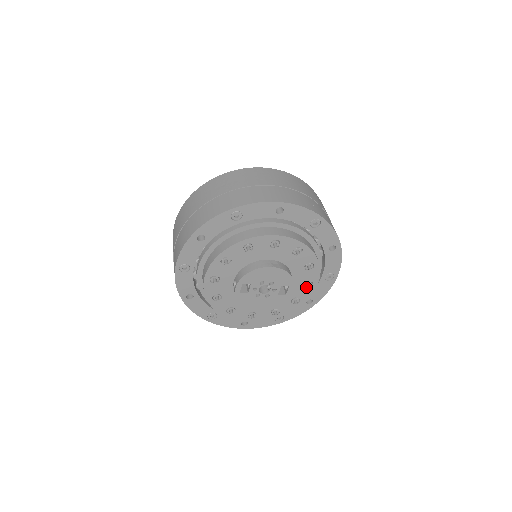
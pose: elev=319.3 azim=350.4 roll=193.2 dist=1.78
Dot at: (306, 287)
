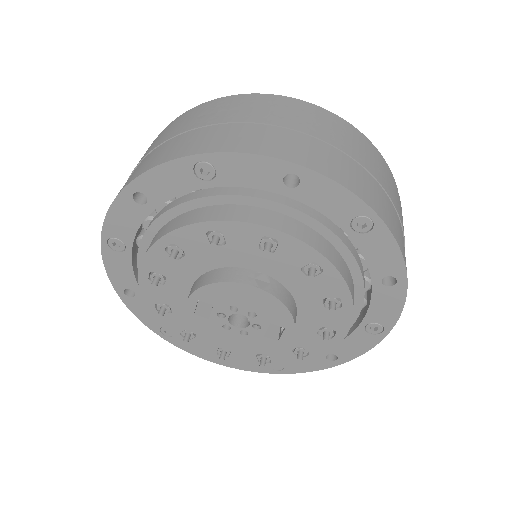
Dot at: occluded
